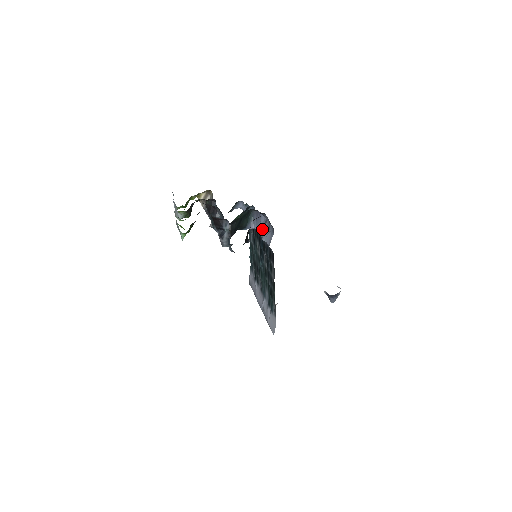
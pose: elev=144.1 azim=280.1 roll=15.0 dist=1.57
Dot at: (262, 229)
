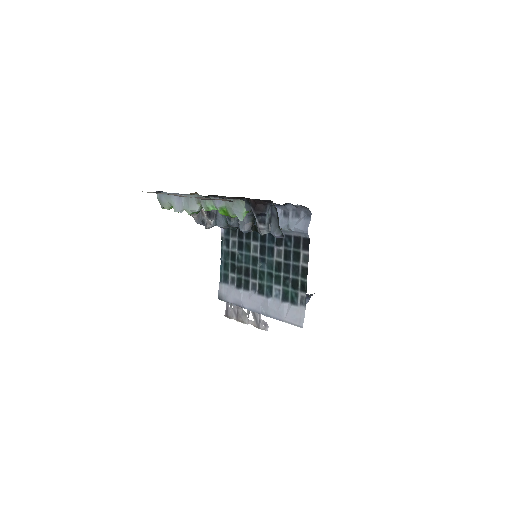
Dot at: (281, 221)
